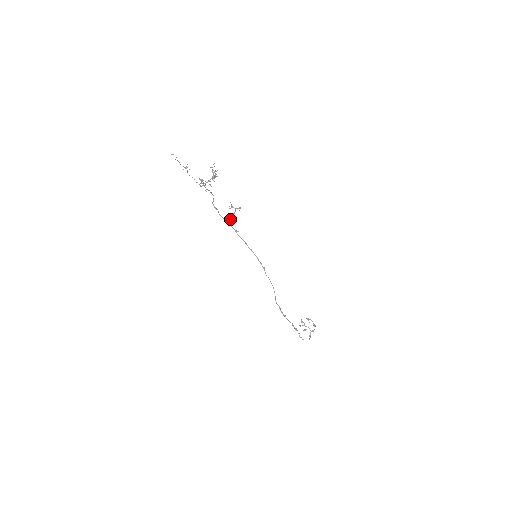
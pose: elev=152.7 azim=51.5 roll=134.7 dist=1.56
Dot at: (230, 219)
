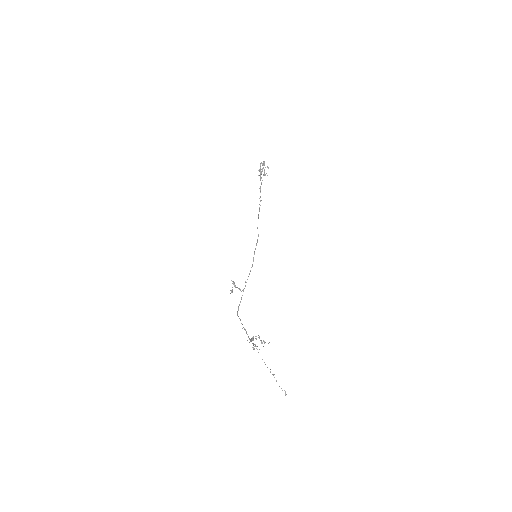
Dot at: (240, 290)
